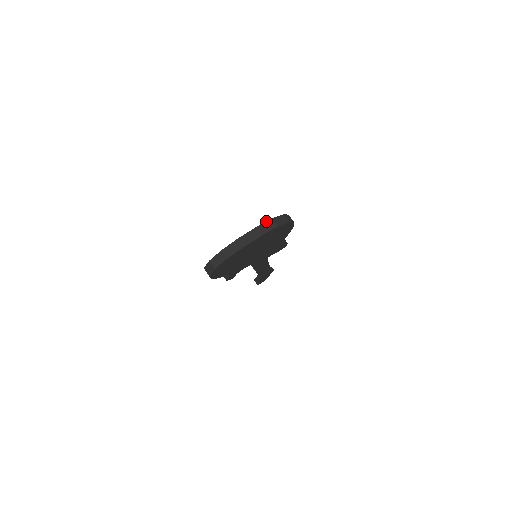
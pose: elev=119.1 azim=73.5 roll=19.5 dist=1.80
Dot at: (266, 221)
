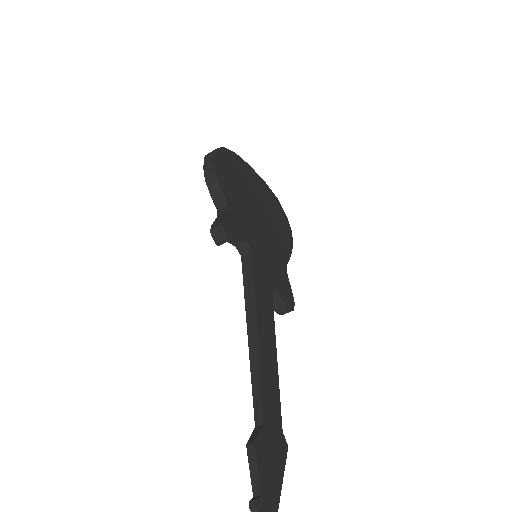
Dot at: occluded
